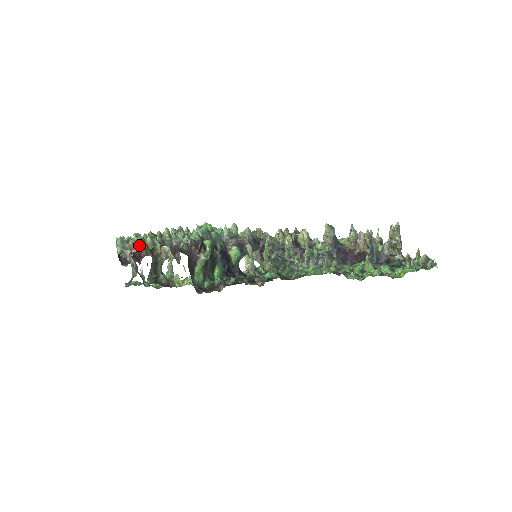
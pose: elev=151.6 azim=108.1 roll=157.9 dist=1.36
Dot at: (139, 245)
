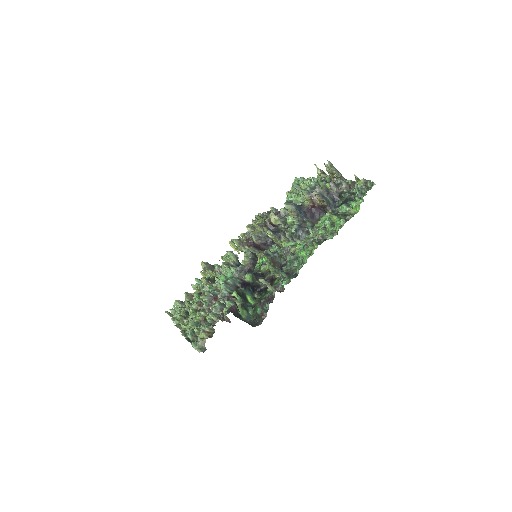
Dot at: (205, 337)
